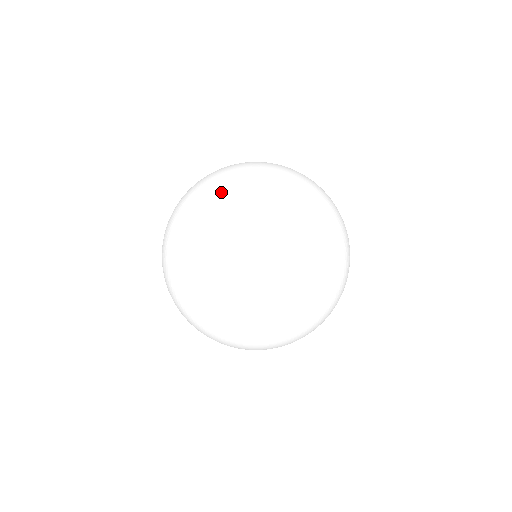
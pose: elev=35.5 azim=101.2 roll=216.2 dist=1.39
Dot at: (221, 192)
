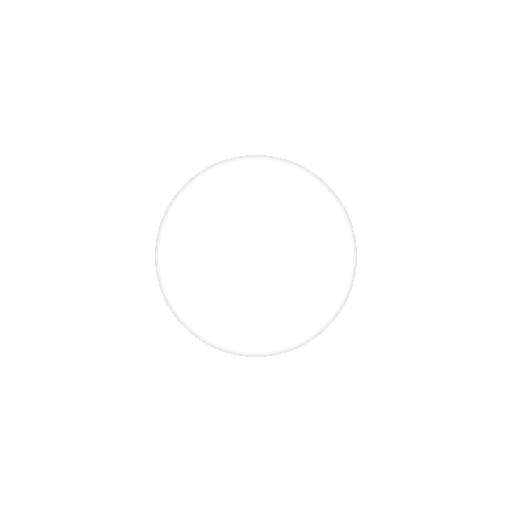
Dot at: (210, 173)
